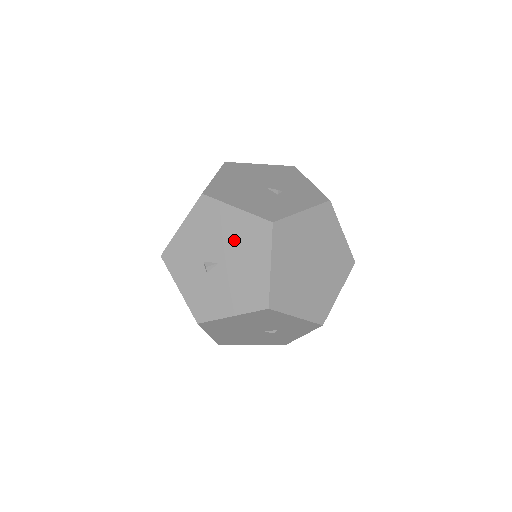
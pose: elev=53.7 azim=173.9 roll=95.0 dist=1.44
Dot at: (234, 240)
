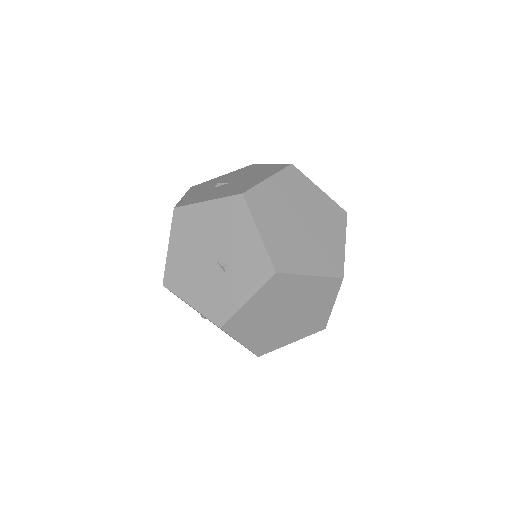
Dot at: (254, 173)
